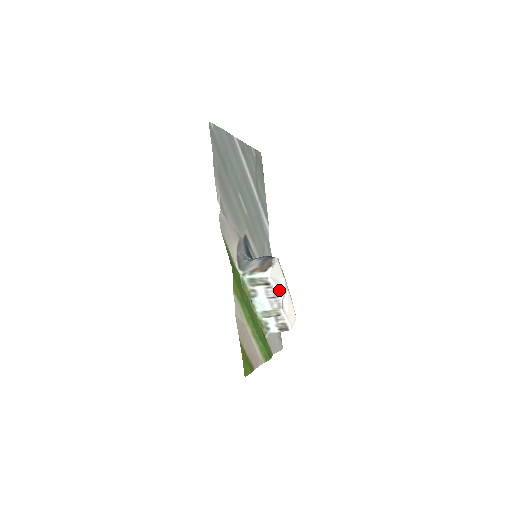
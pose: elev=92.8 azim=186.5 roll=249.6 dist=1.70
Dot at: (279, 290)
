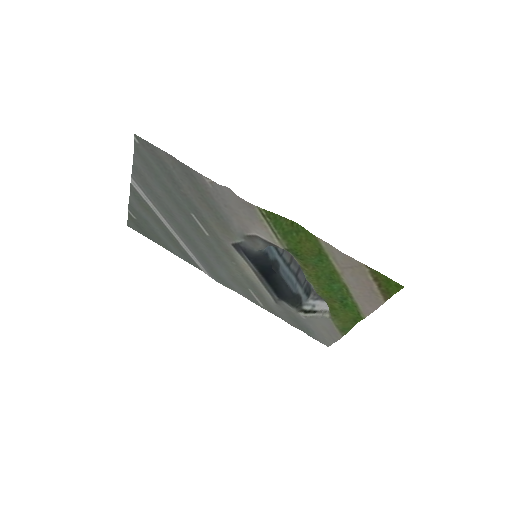
Dot at: occluded
